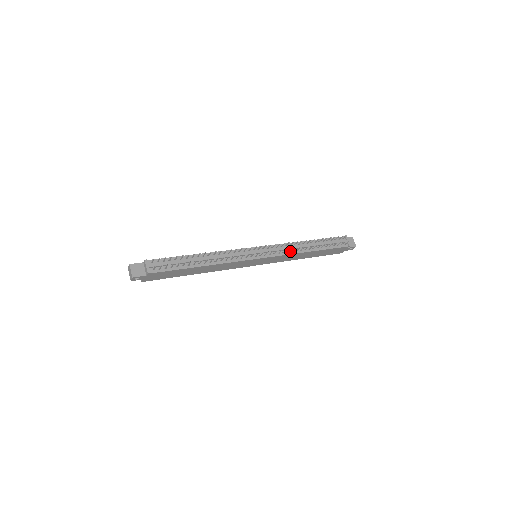
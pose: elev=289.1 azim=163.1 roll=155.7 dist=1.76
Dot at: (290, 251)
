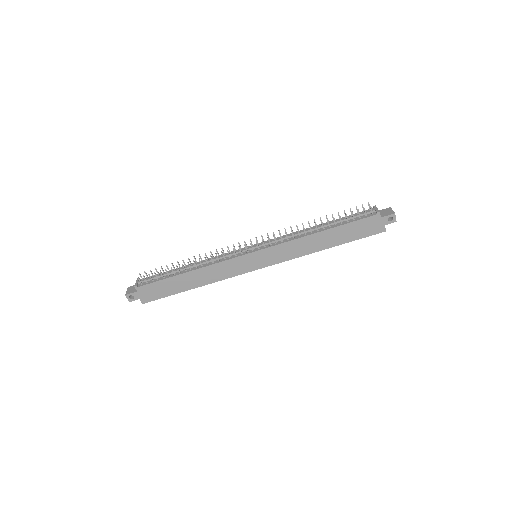
Dot at: (291, 238)
